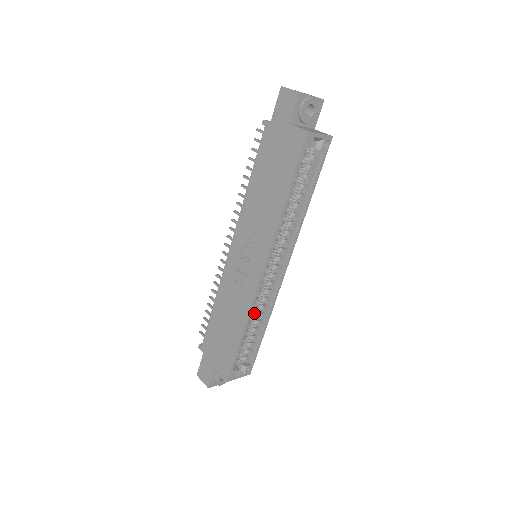
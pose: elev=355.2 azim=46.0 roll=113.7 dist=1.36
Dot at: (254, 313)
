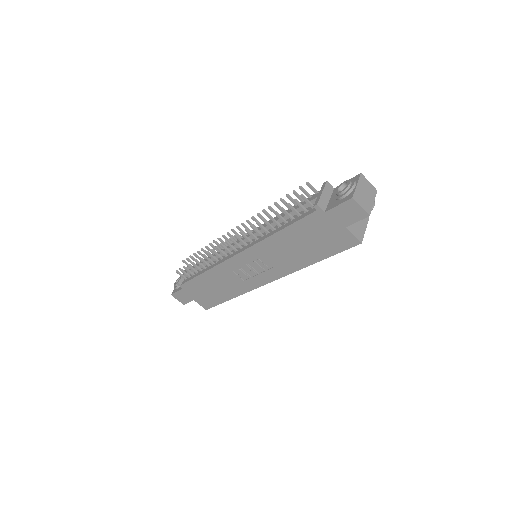
Dot at: occluded
